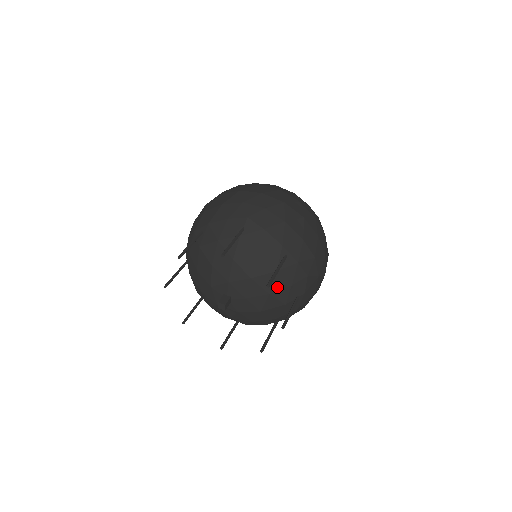
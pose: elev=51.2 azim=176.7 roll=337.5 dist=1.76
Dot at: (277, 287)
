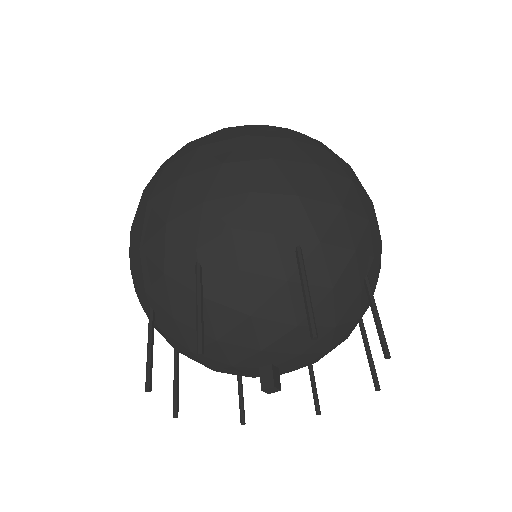
Dot at: occluded
